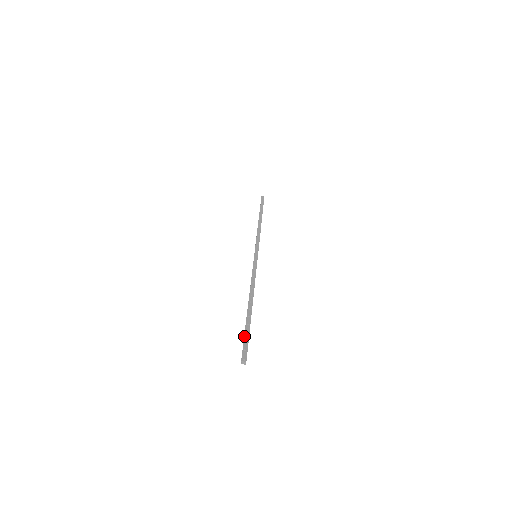
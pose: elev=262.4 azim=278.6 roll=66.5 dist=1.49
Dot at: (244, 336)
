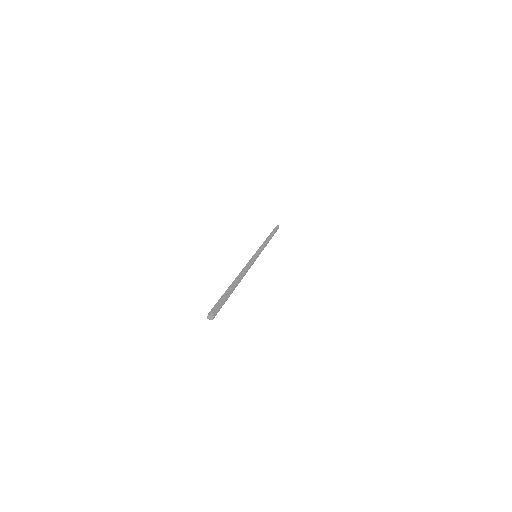
Dot at: (219, 299)
